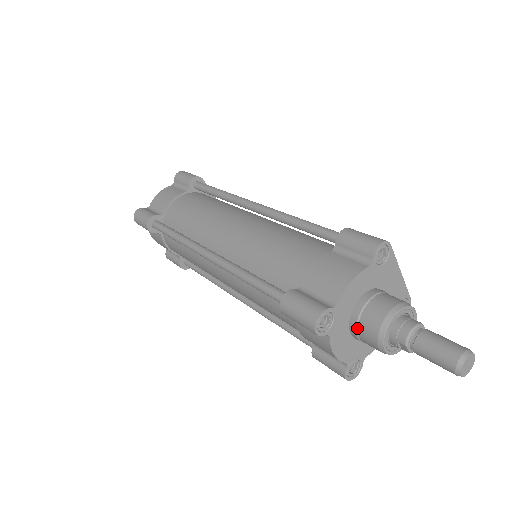
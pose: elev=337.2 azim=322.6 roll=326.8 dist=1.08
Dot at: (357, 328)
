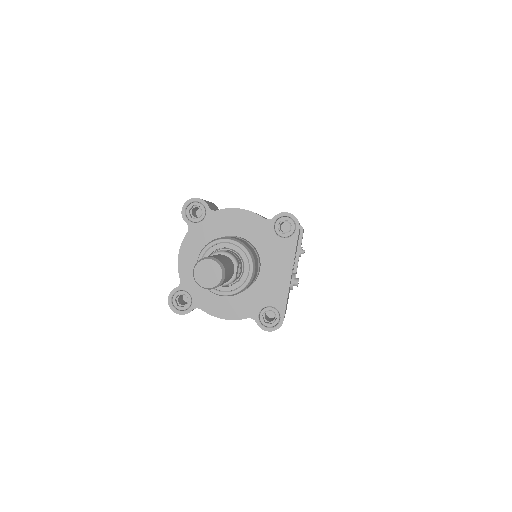
Dot at: occluded
